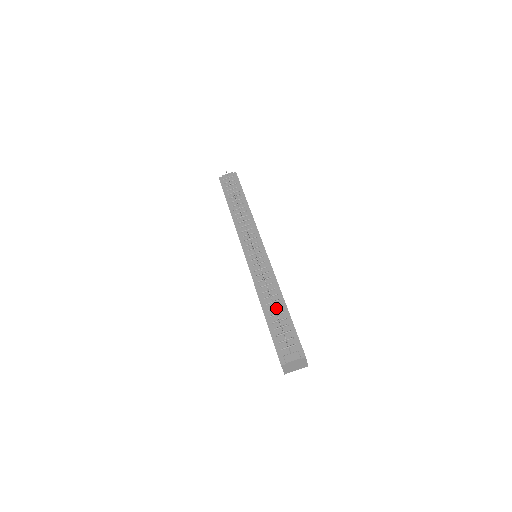
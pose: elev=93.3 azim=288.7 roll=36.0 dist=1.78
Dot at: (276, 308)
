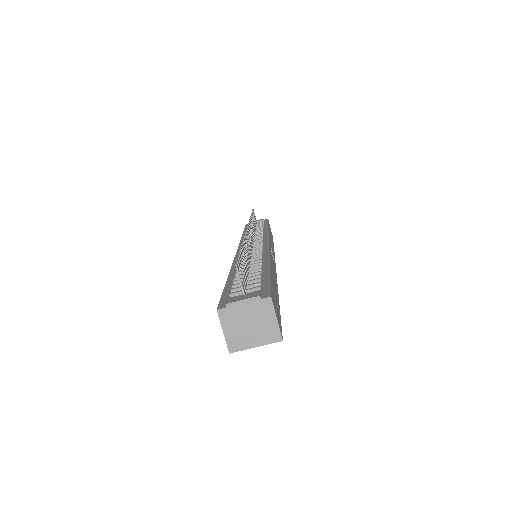
Dot at: (251, 269)
